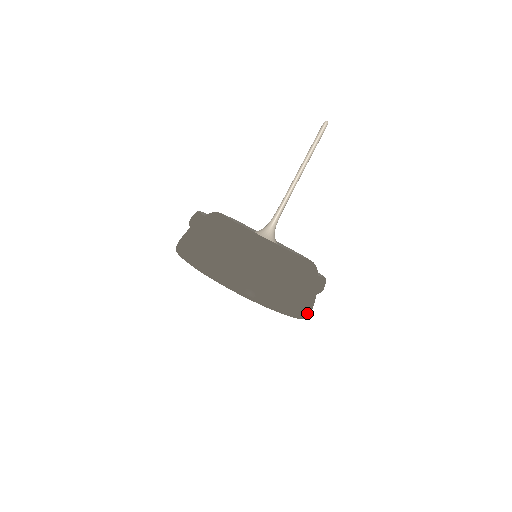
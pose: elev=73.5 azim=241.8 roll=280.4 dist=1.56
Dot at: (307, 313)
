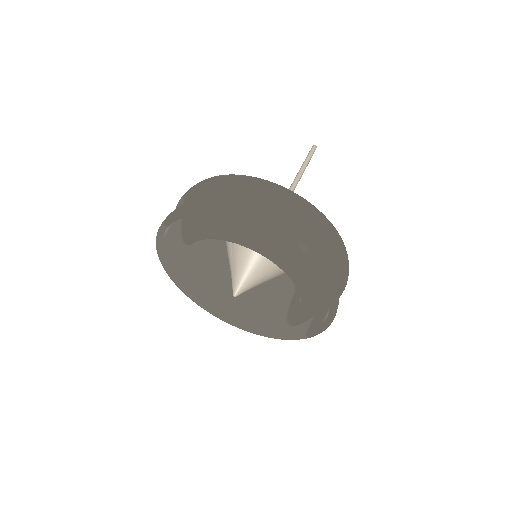
Dot at: occluded
